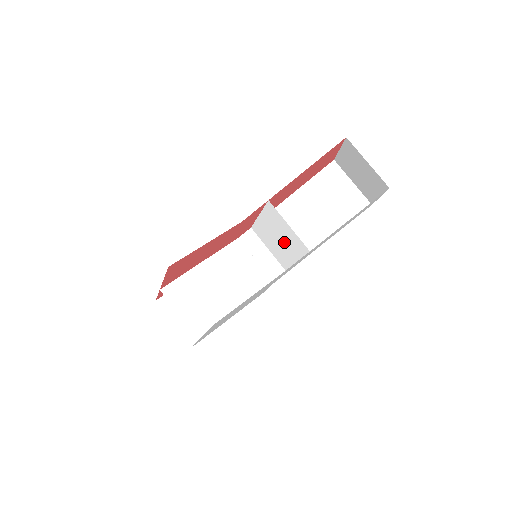
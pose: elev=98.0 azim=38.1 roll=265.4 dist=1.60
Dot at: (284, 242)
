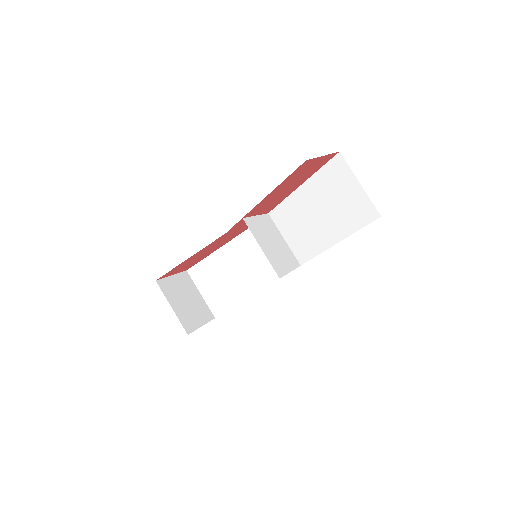
Dot at: (276, 250)
